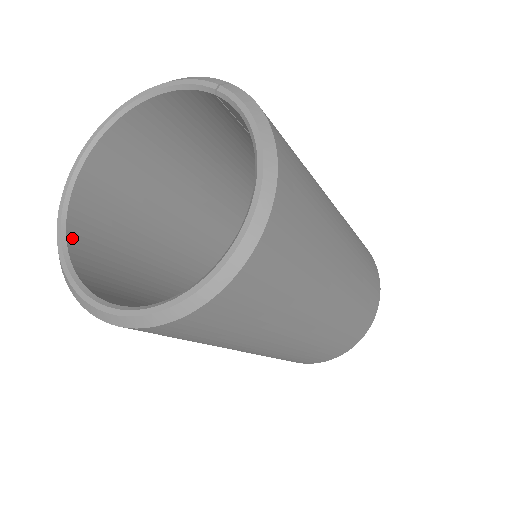
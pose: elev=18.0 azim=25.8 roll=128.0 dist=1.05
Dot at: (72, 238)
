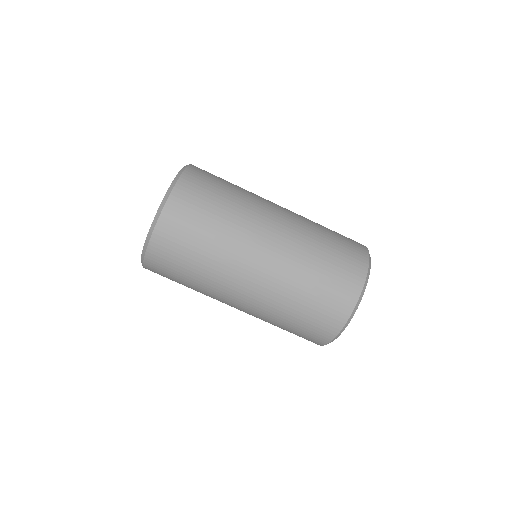
Dot at: occluded
